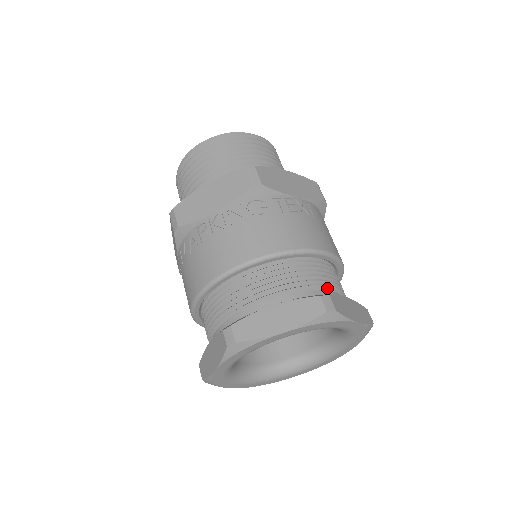
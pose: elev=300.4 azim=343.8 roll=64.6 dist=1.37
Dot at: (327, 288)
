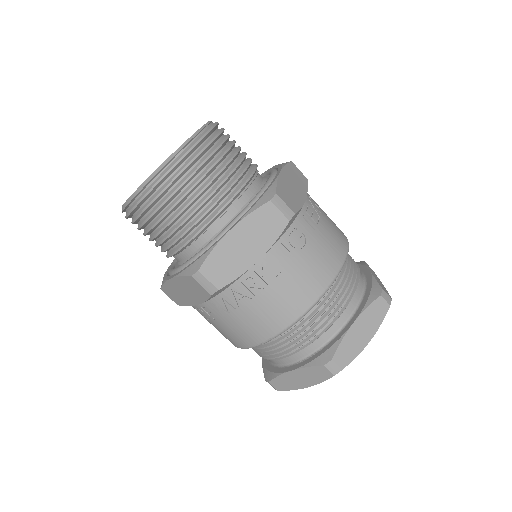
Dot at: (359, 274)
